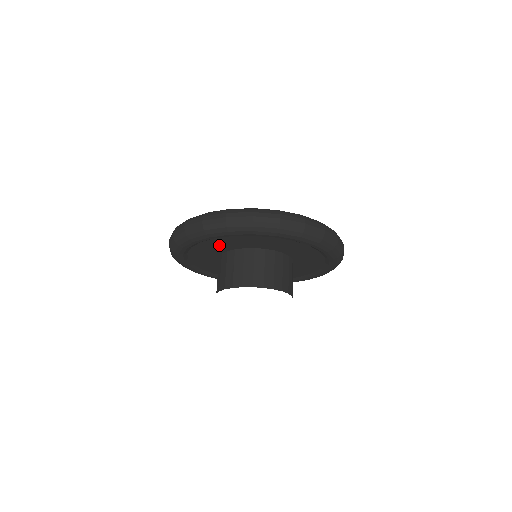
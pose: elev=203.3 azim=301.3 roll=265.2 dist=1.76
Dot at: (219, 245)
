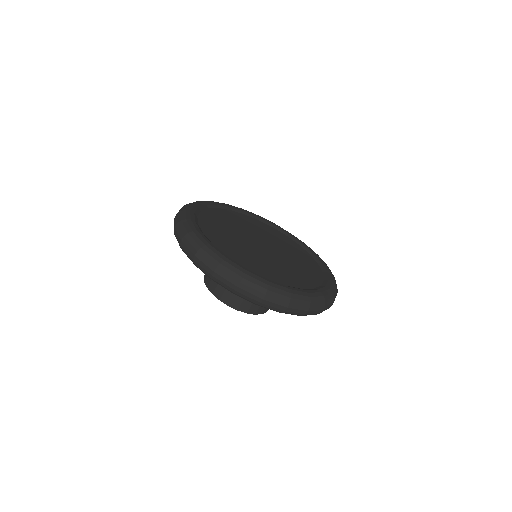
Dot at: occluded
